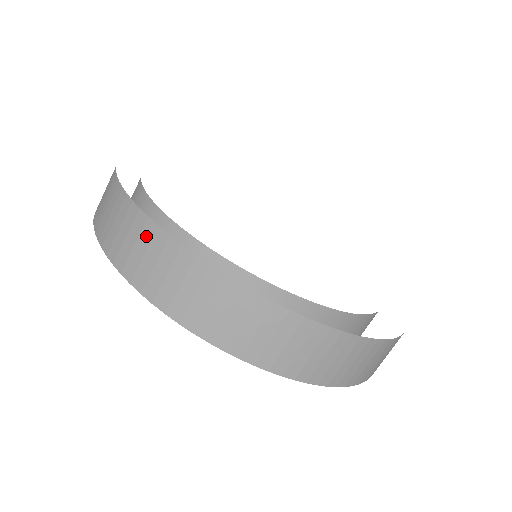
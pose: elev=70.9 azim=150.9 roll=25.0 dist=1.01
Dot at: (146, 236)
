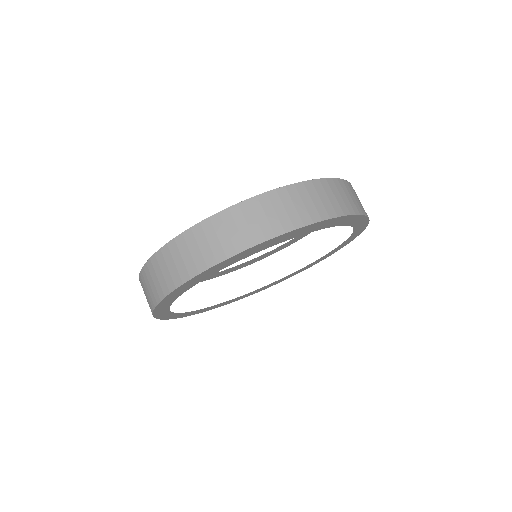
Dot at: (145, 278)
